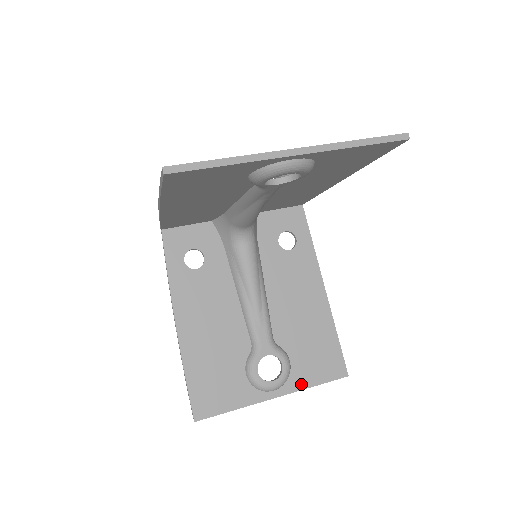
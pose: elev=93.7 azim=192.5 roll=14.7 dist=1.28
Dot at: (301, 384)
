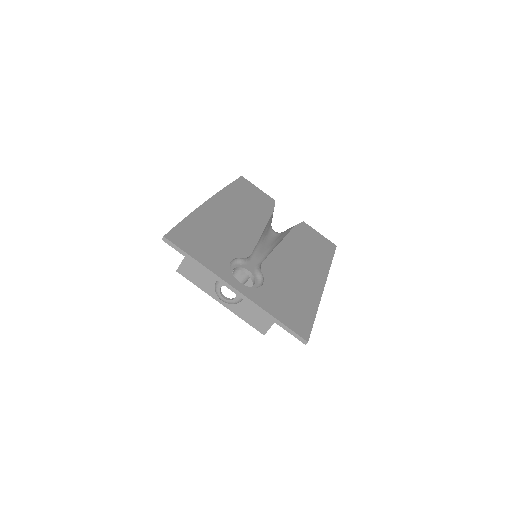
Dot at: (238, 312)
